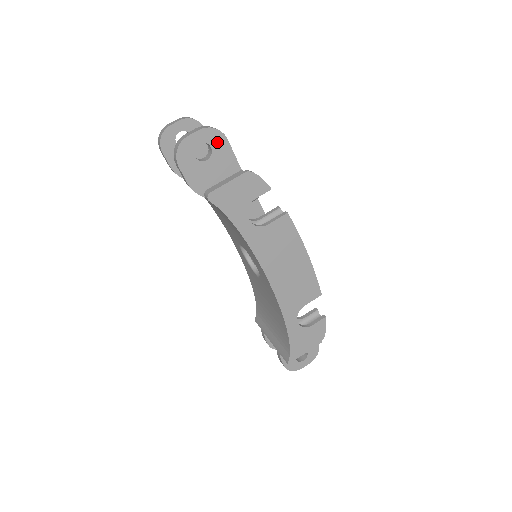
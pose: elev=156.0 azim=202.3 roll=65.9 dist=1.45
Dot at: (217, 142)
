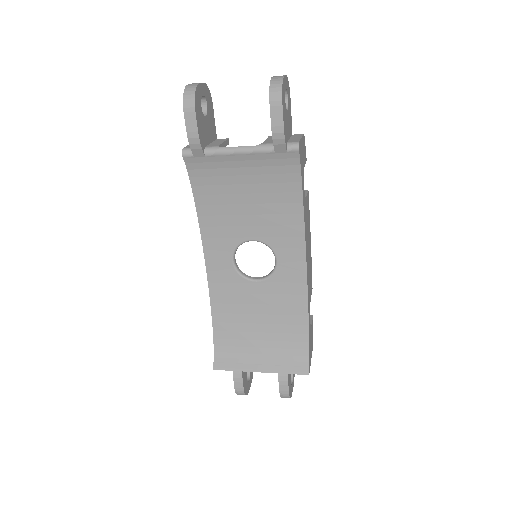
Dot at: (289, 96)
